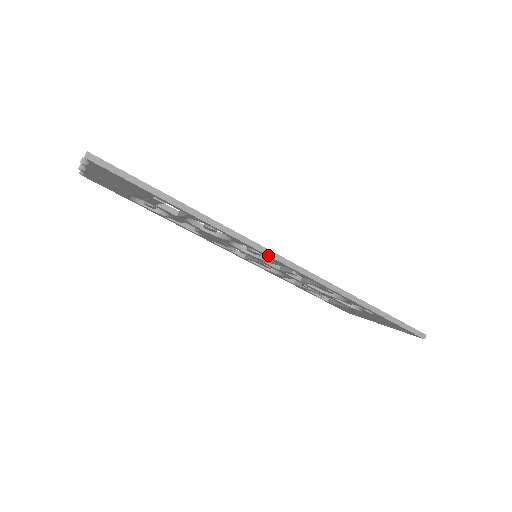
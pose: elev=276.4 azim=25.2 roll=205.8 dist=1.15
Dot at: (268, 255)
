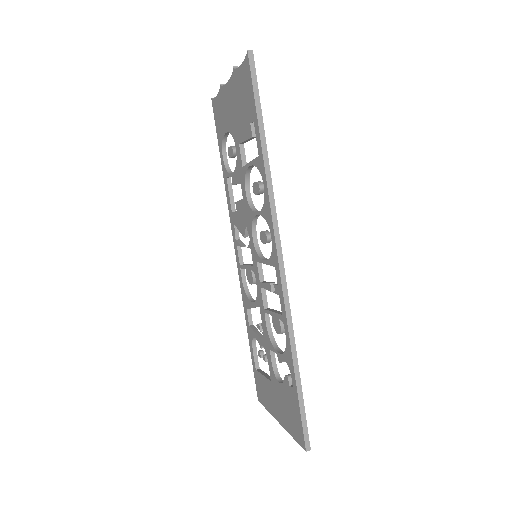
Dot at: (275, 238)
